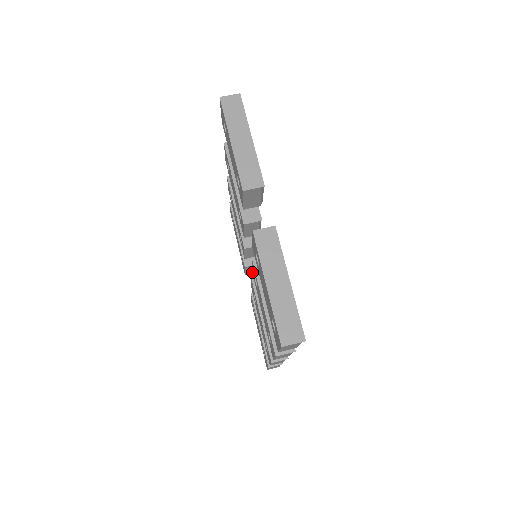
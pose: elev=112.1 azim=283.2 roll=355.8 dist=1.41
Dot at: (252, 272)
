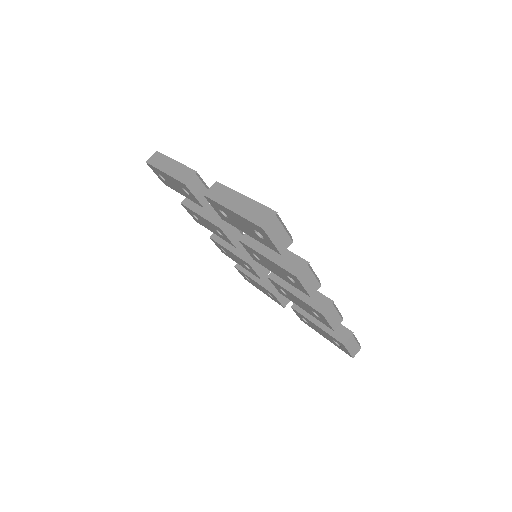
Dot at: occluded
